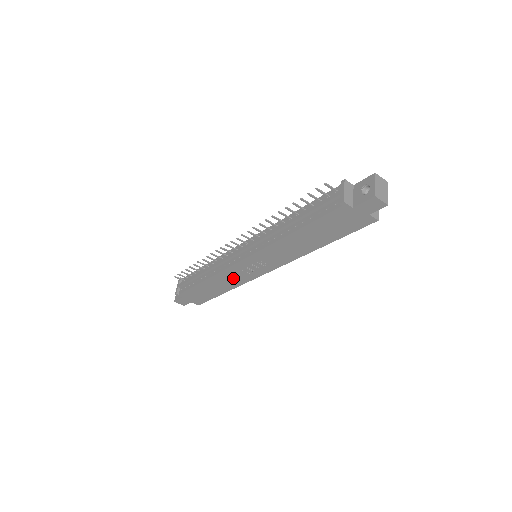
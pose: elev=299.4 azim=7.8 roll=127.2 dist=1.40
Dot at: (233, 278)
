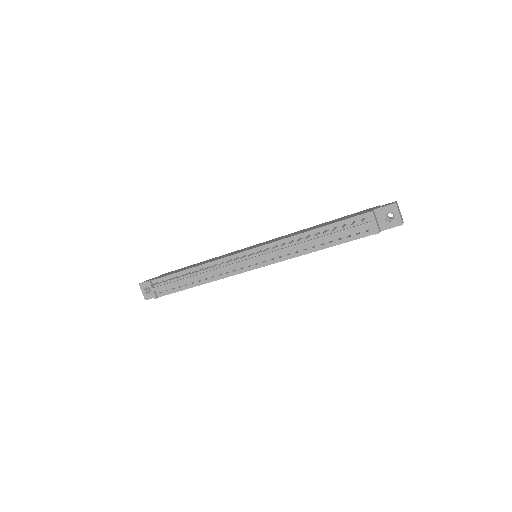
Dot at: occluded
